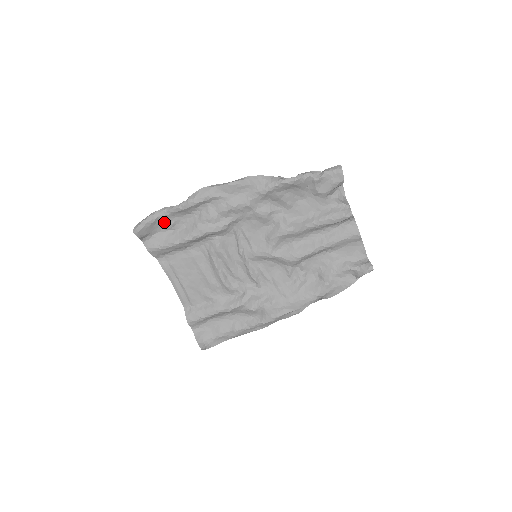
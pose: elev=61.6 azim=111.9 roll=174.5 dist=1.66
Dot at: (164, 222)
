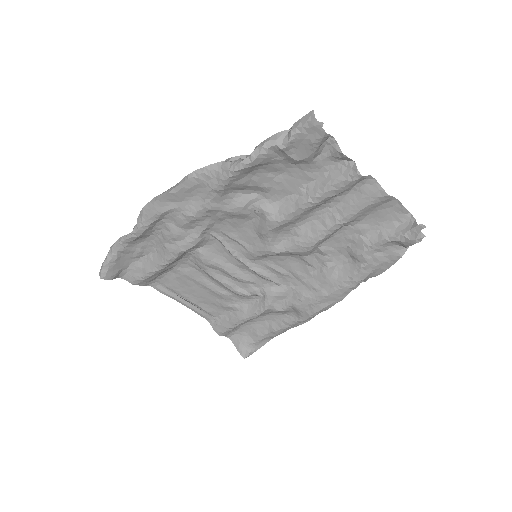
Dot at: (129, 252)
